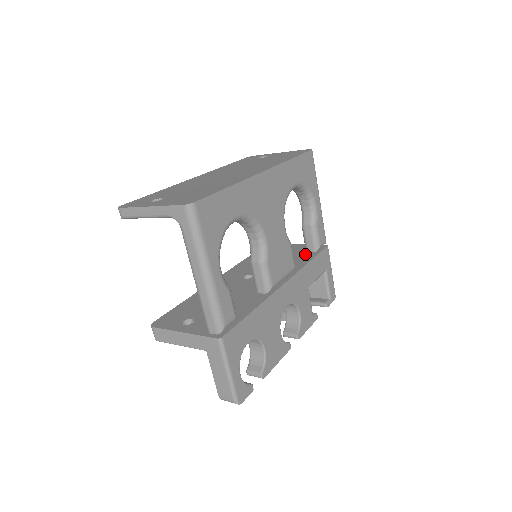
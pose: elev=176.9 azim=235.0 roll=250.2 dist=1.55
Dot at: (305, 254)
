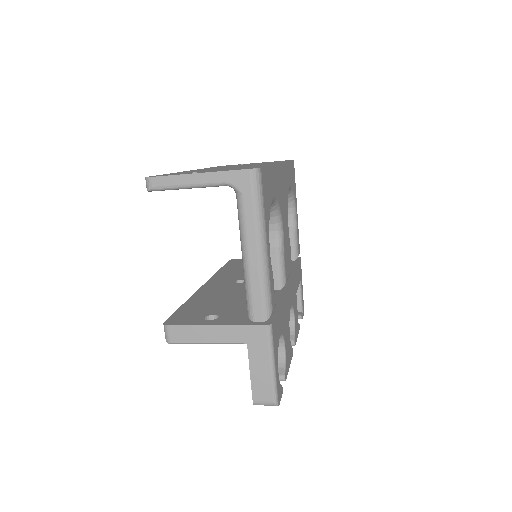
Dot at: occluded
